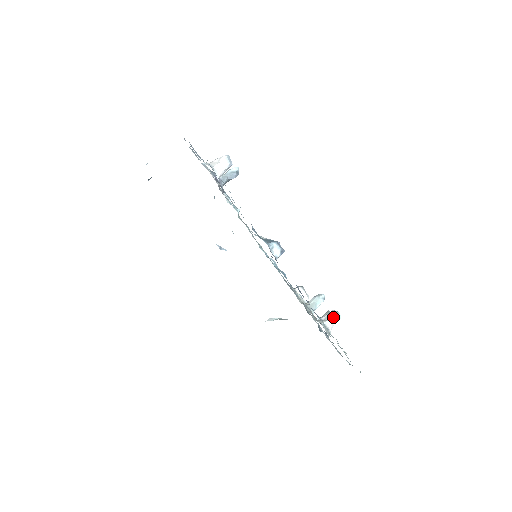
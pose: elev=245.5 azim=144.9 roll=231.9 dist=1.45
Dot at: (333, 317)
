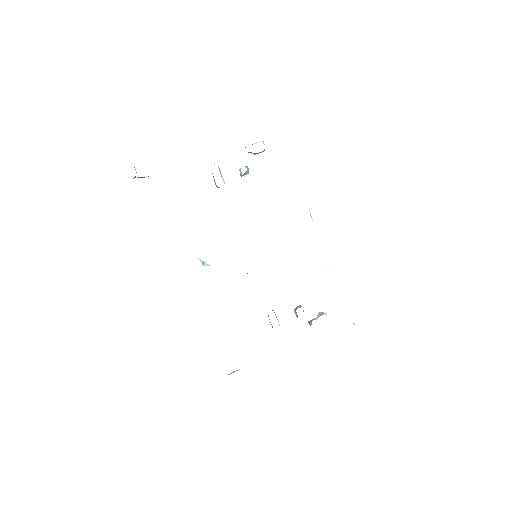
Dot at: occluded
